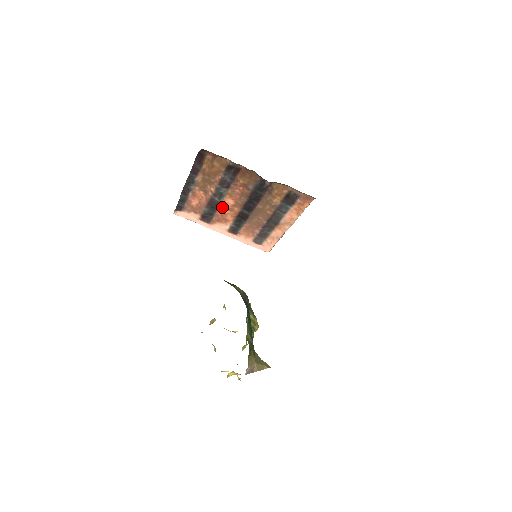
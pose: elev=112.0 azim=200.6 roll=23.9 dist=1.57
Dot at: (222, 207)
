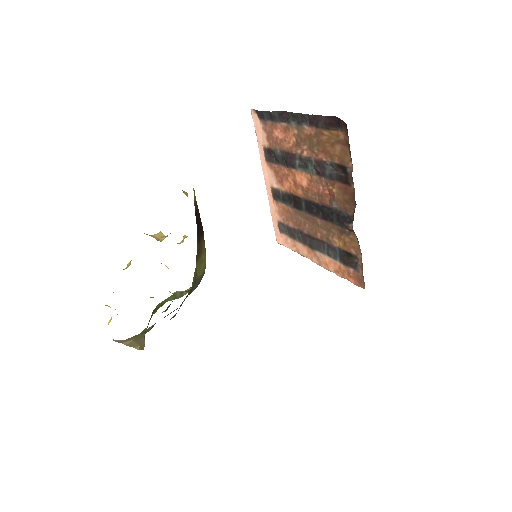
Dot at: (293, 172)
